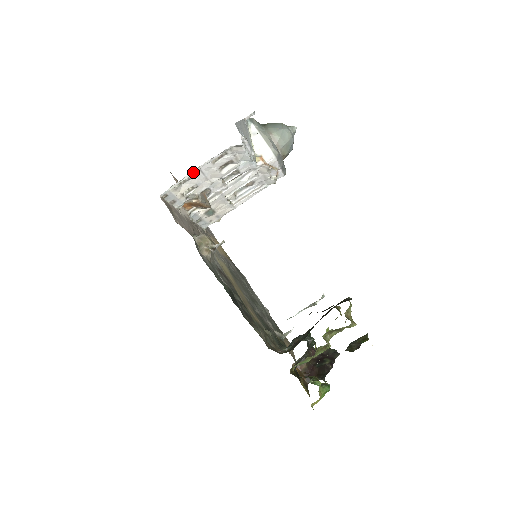
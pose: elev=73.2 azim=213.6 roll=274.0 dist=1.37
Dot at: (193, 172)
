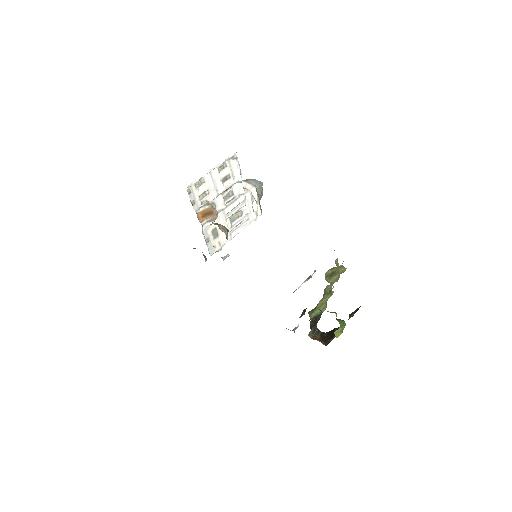
Dot at: (208, 172)
